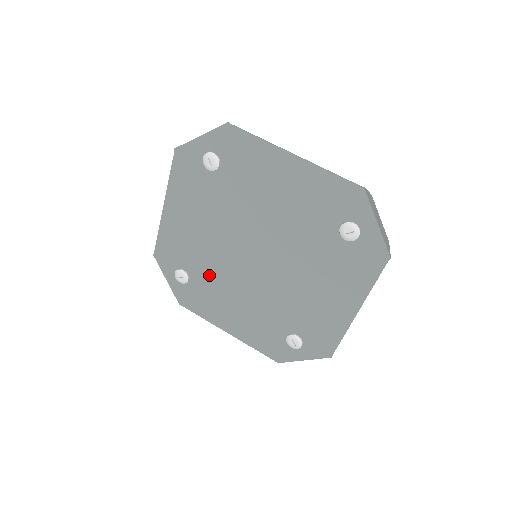
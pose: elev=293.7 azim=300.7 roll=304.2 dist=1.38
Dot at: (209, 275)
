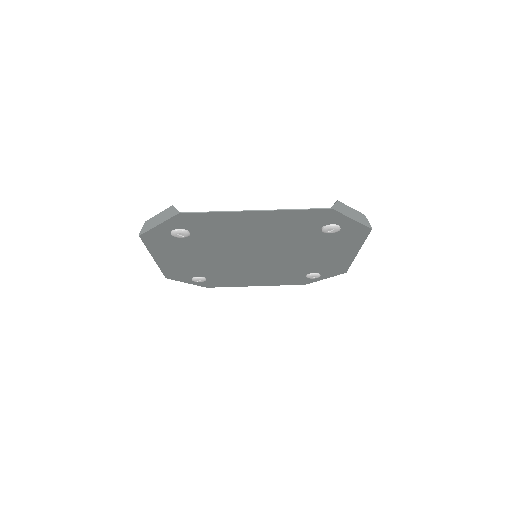
Dot at: (222, 273)
